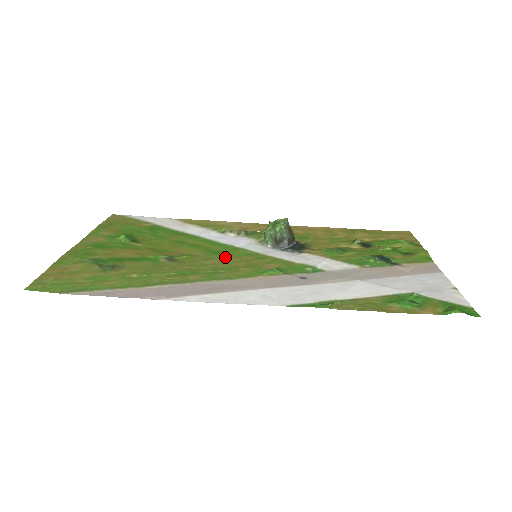
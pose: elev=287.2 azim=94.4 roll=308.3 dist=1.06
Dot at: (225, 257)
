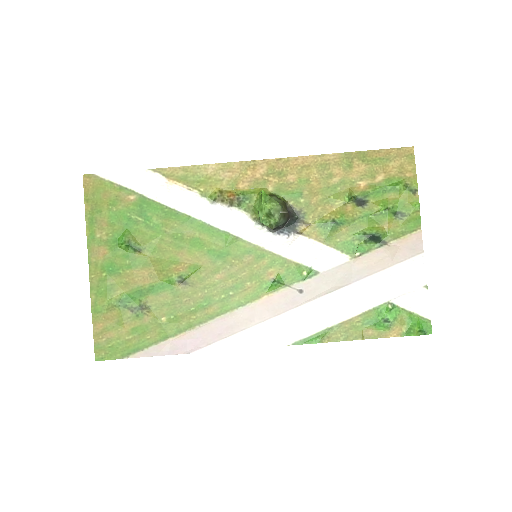
Dot at: (229, 264)
